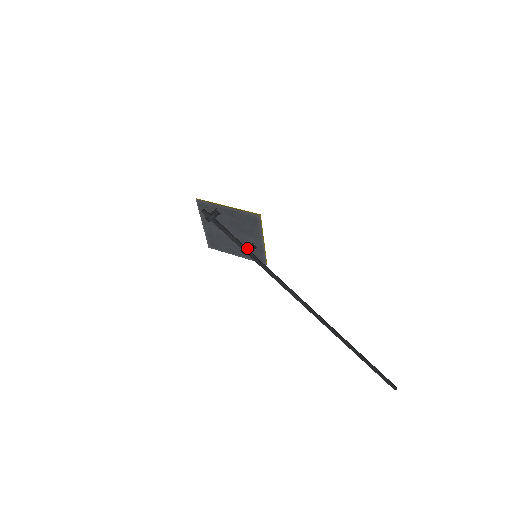
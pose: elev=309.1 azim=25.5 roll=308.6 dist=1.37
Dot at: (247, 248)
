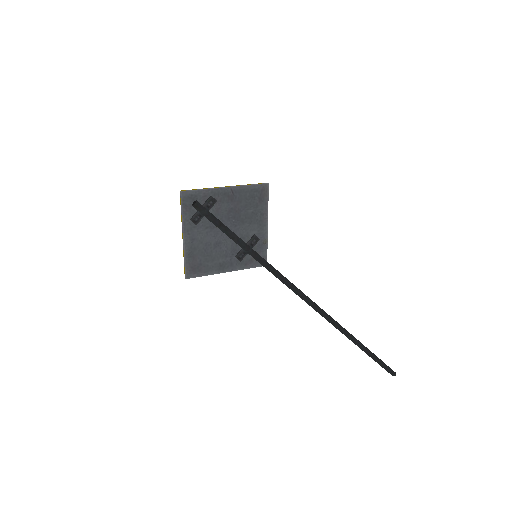
Dot at: (246, 247)
